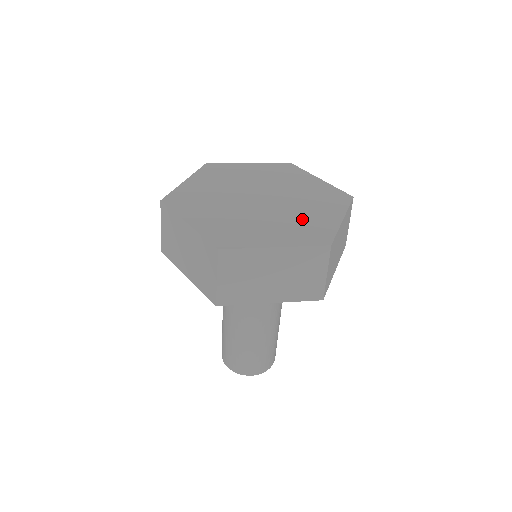
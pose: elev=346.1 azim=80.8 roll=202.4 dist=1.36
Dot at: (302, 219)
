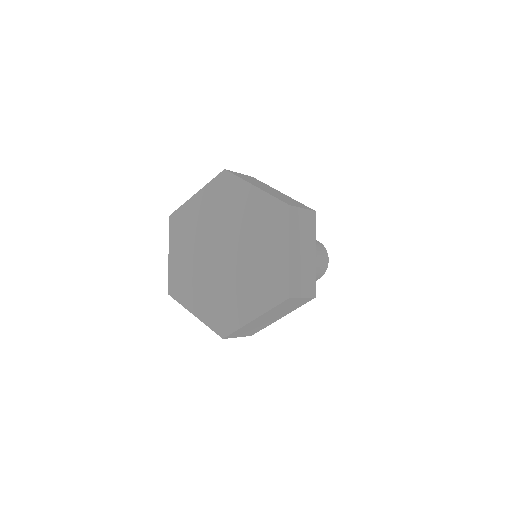
Dot at: (229, 299)
